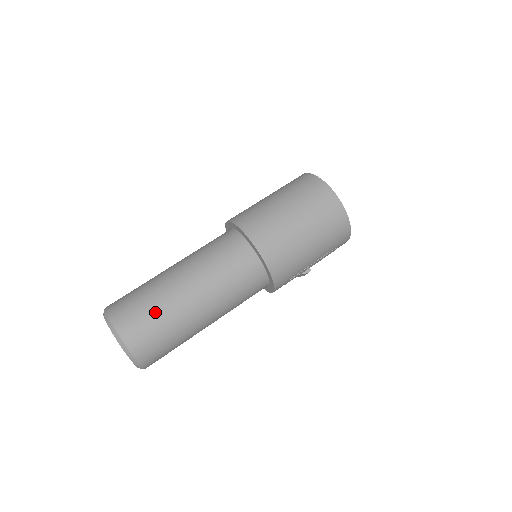
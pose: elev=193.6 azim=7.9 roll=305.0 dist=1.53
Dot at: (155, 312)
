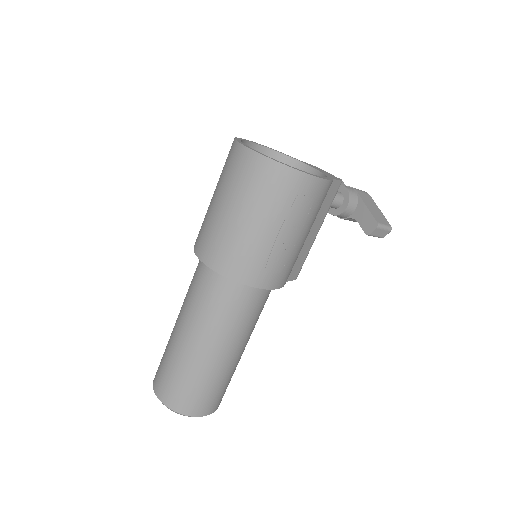
Dot at: (167, 362)
